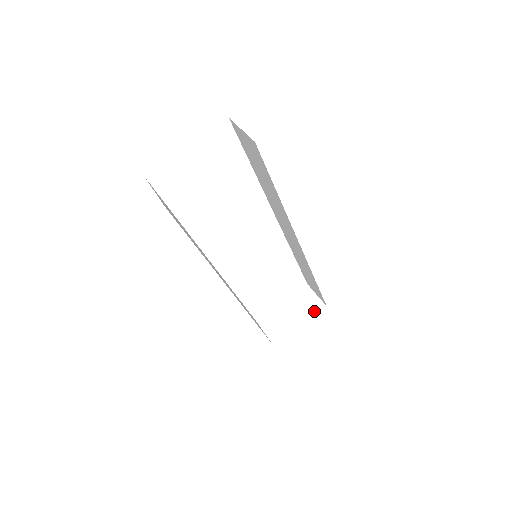
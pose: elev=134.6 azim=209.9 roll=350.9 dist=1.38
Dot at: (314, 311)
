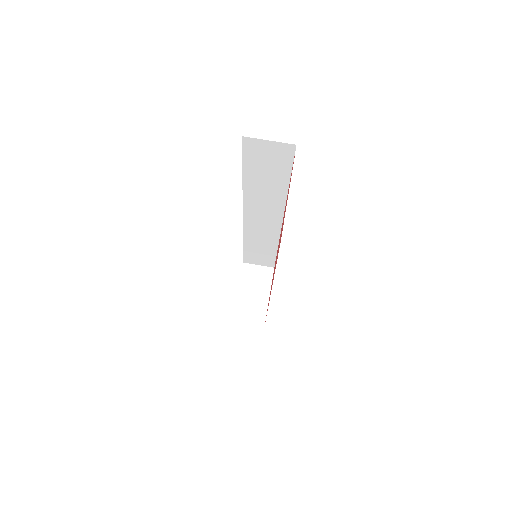
Dot at: (269, 278)
